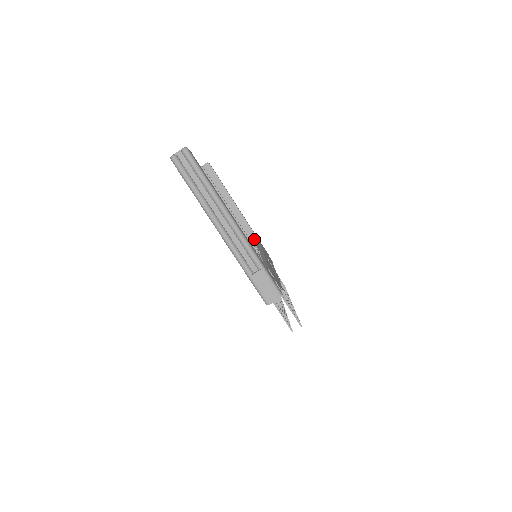
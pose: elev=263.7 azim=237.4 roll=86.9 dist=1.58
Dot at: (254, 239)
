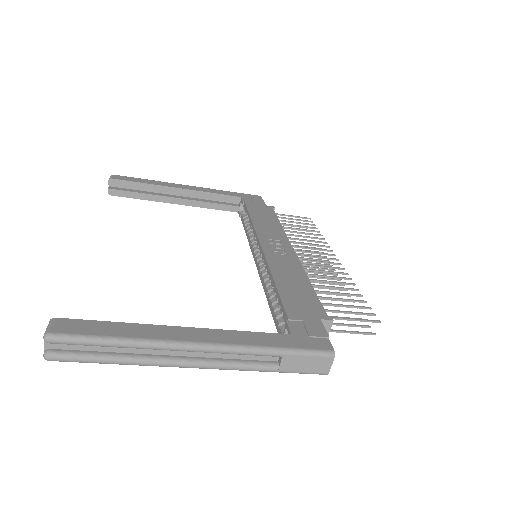
Dot at: (235, 200)
